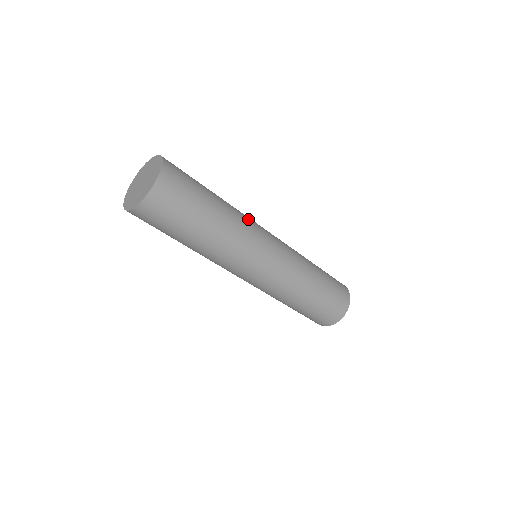
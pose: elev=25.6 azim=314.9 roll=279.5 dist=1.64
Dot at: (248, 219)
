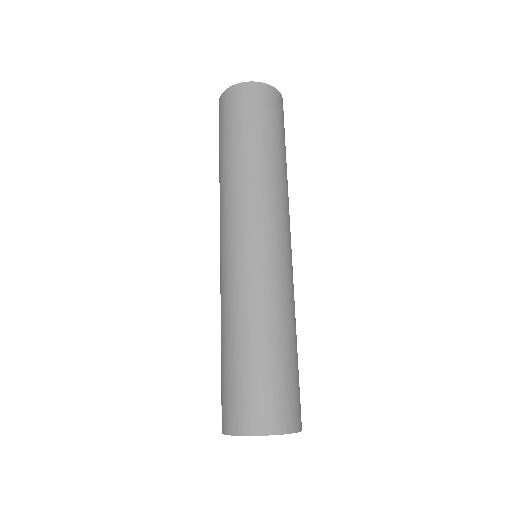
Dot at: occluded
